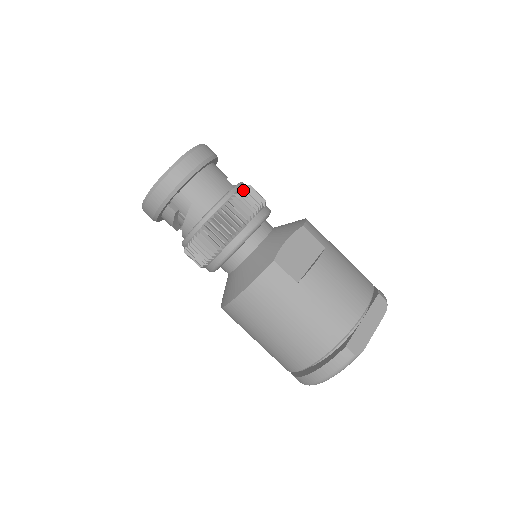
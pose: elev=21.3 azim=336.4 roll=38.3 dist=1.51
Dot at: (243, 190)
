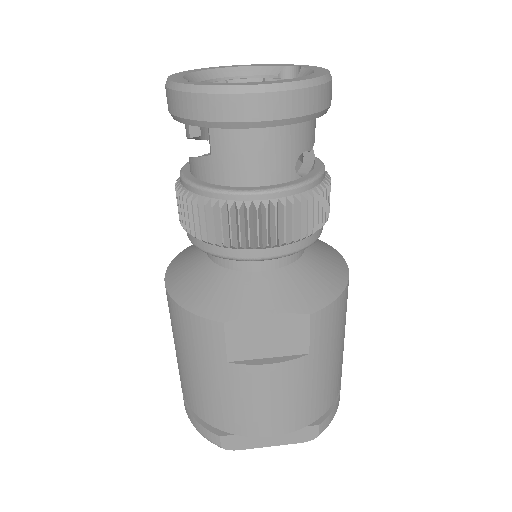
Dot at: (291, 204)
